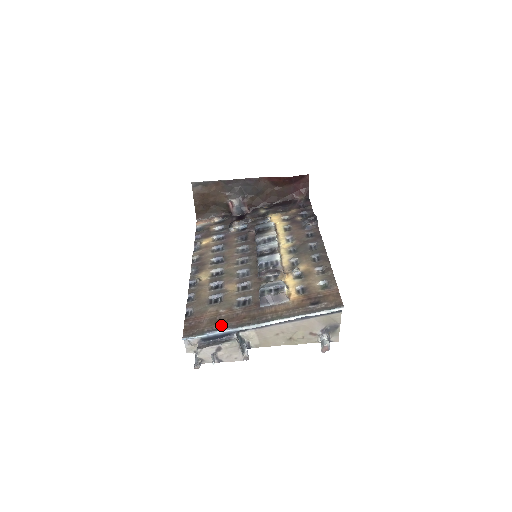
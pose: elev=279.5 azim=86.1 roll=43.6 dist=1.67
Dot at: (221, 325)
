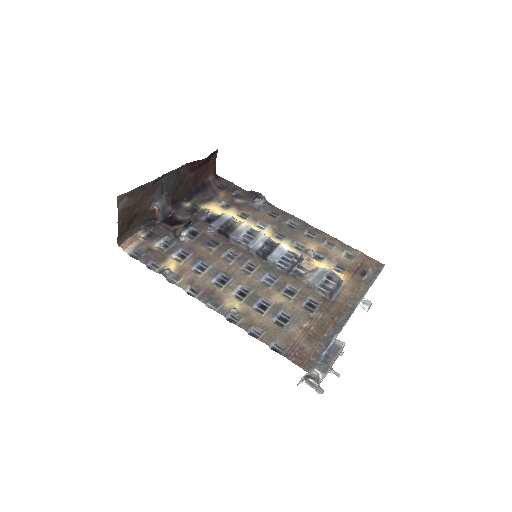
Dot at: (324, 338)
